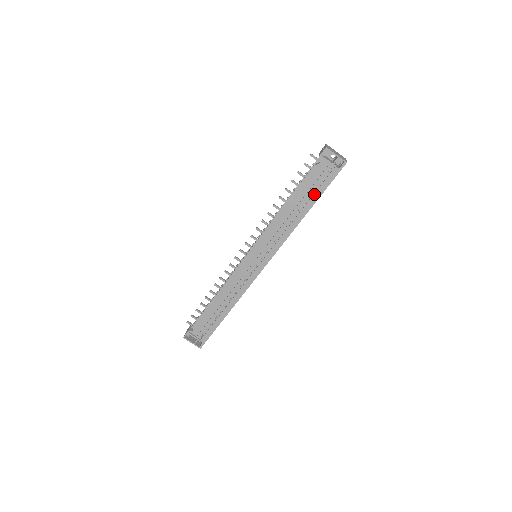
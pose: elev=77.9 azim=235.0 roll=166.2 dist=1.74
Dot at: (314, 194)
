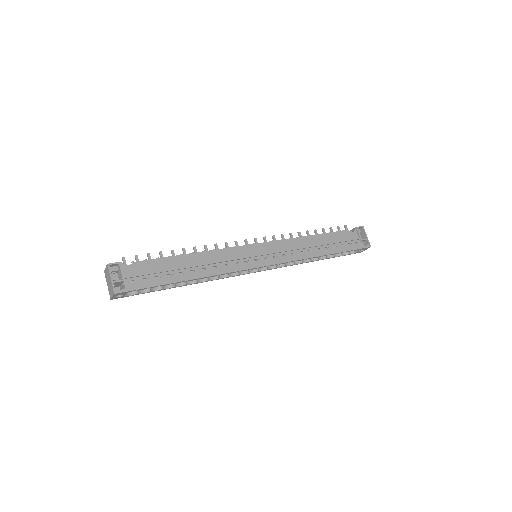
Dot at: (339, 247)
